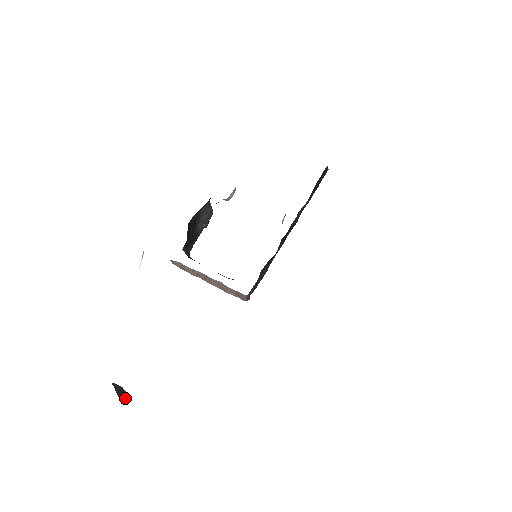
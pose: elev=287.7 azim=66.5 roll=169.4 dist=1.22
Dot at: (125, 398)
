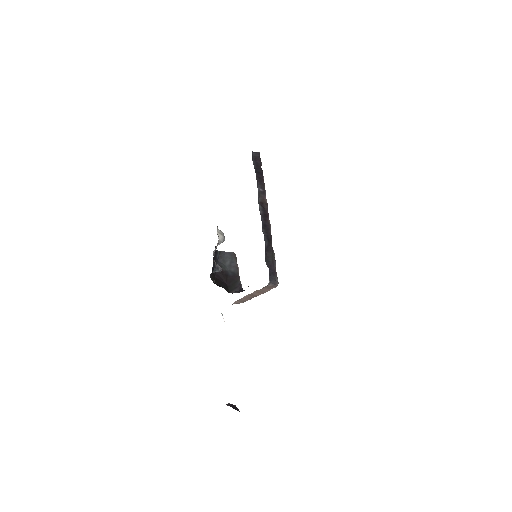
Dot at: (236, 408)
